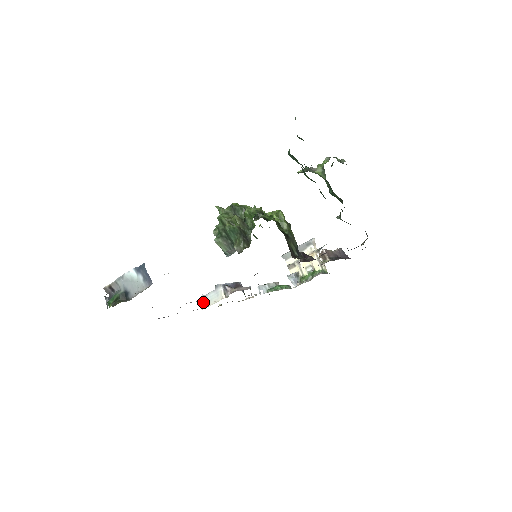
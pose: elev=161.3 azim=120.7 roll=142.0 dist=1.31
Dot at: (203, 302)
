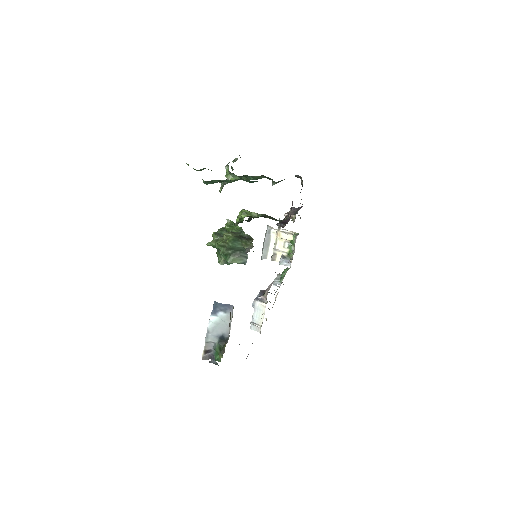
Dot at: (255, 327)
